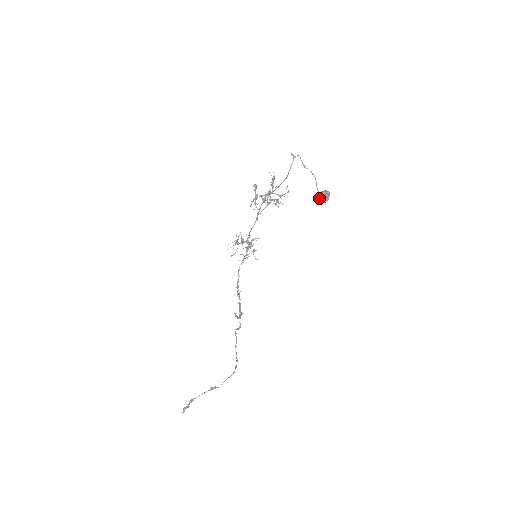
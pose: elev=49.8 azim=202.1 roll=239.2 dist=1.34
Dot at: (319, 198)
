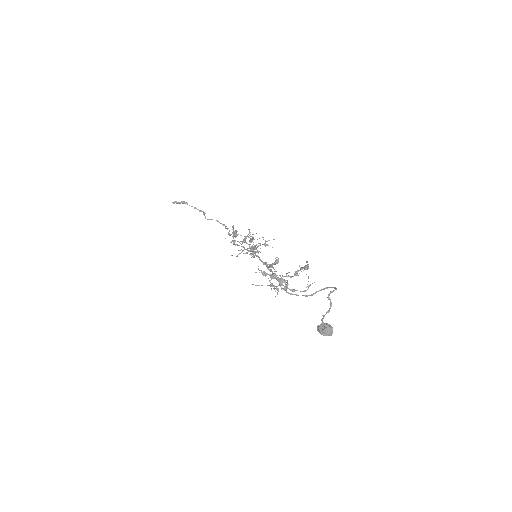
Dot at: (318, 328)
